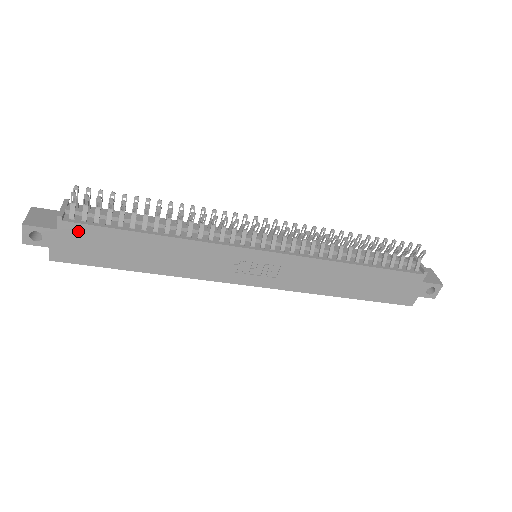
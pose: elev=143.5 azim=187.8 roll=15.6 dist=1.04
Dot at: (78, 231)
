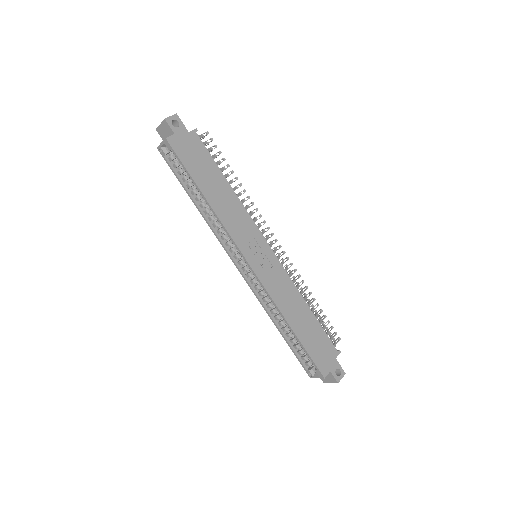
Dot at: (197, 143)
